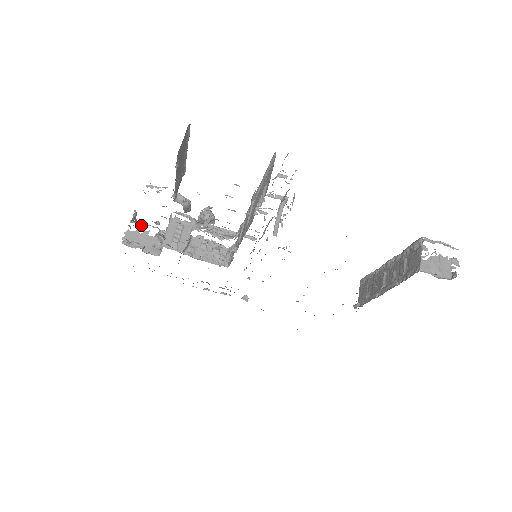
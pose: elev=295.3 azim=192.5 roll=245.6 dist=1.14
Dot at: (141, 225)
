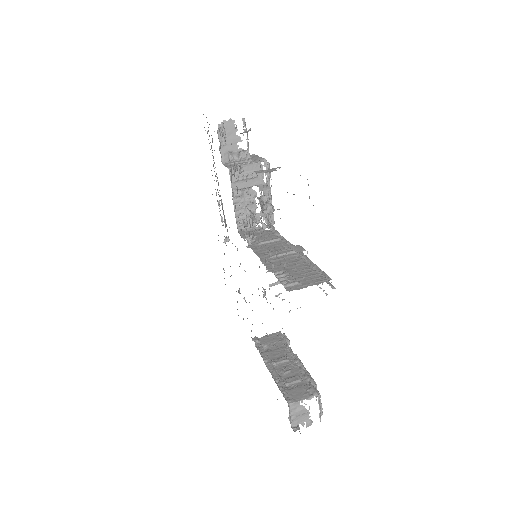
Dot at: (244, 131)
